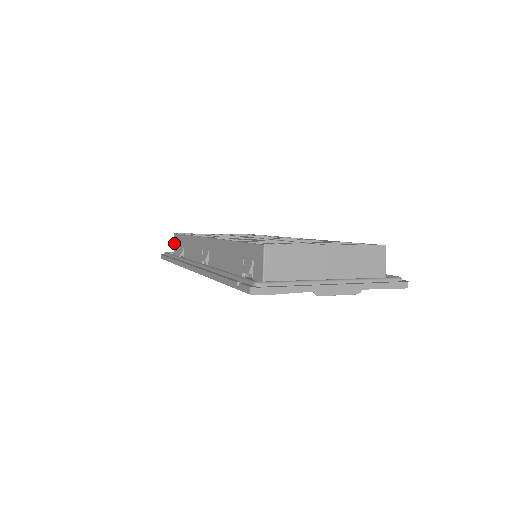
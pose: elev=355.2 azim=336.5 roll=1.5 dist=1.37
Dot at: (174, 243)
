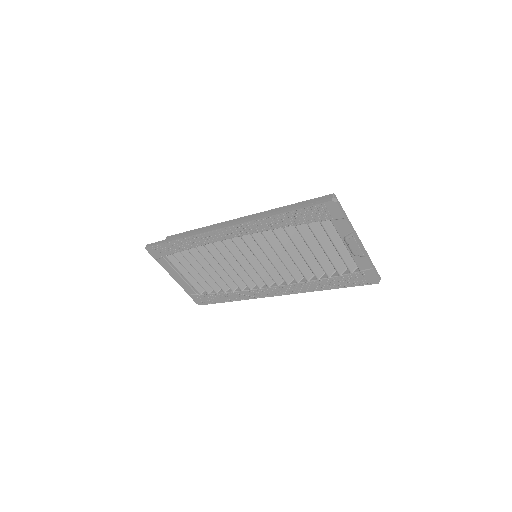
Dot at: occluded
